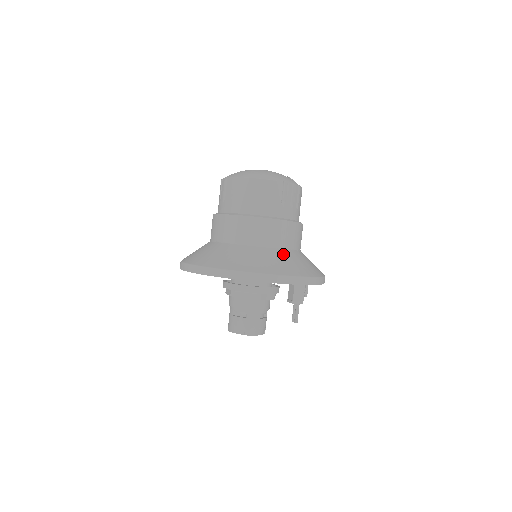
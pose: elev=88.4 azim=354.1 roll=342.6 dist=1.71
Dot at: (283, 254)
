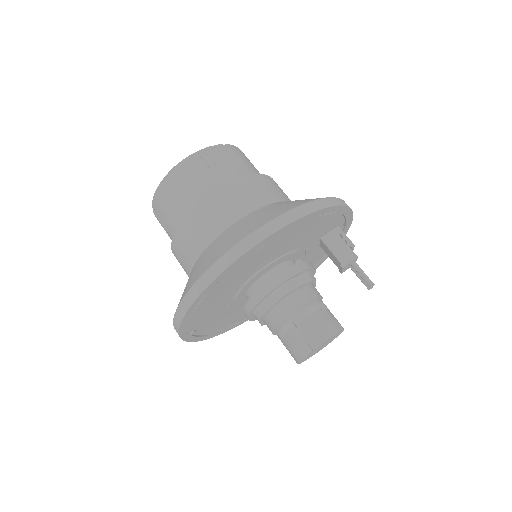
Dot at: (255, 214)
